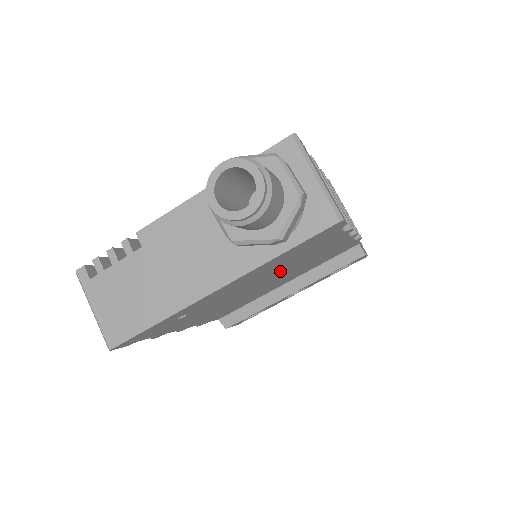
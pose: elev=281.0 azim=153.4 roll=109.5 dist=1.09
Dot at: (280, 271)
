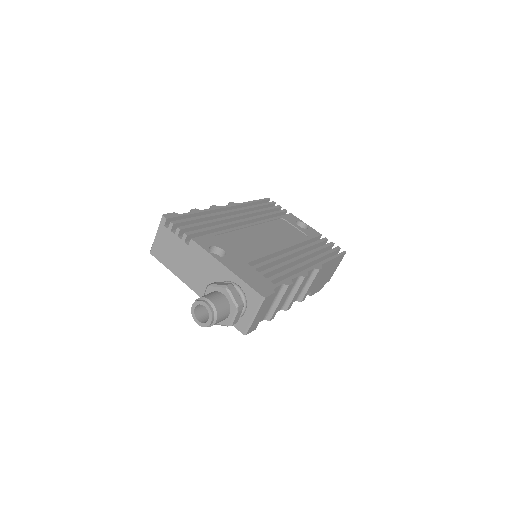
Dot at: occluded
